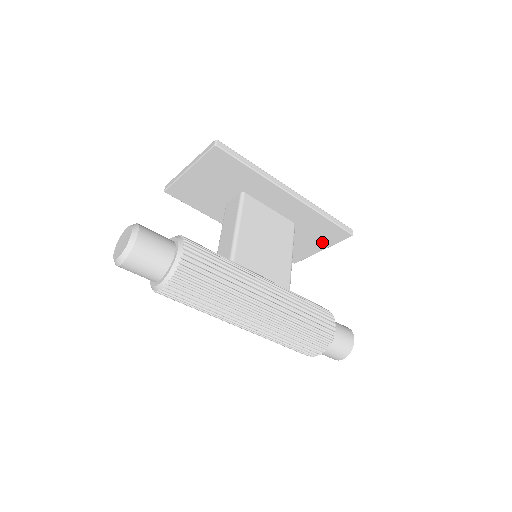
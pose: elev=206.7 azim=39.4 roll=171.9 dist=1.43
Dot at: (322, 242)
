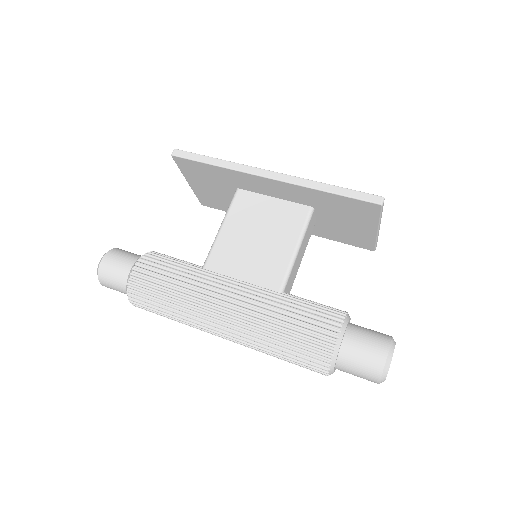
Dot at: (364, 221)
